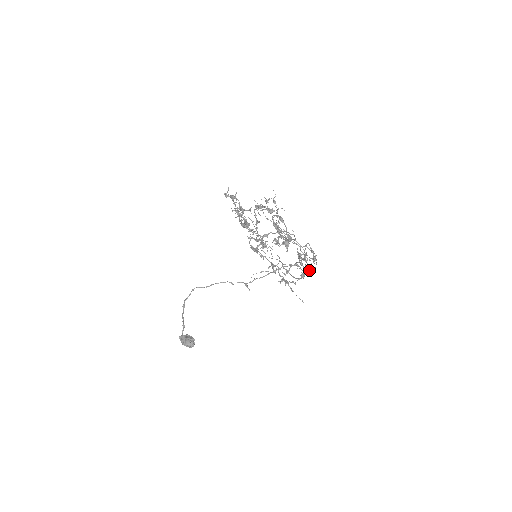
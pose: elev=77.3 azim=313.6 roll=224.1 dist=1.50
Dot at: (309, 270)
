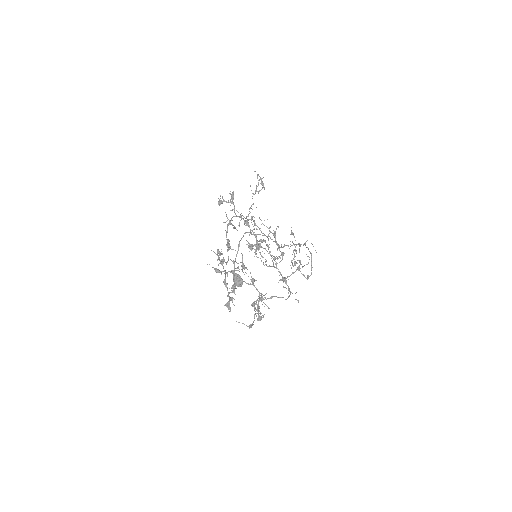
Dot at: (289, 291)
